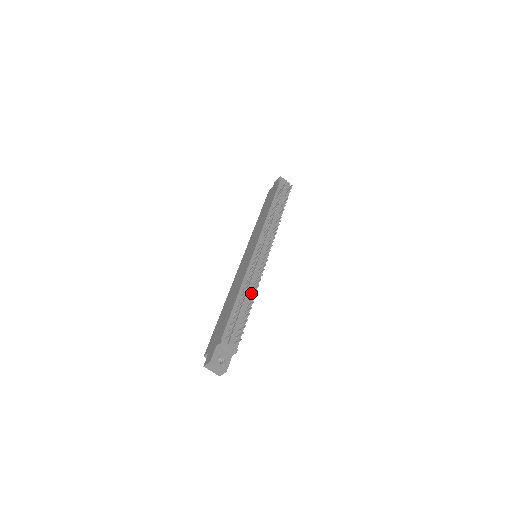
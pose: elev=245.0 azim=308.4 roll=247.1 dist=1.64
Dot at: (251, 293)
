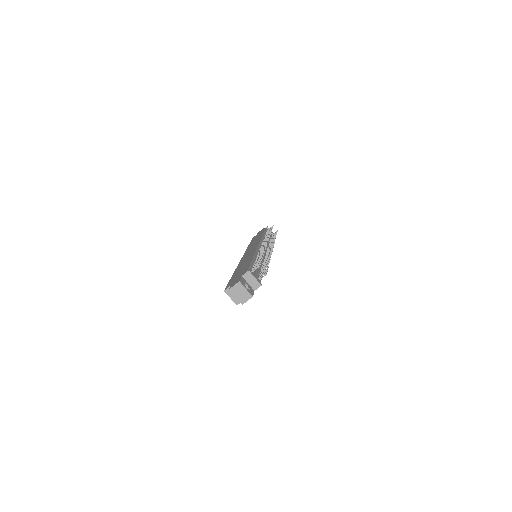
Dot at: (262, 264)
